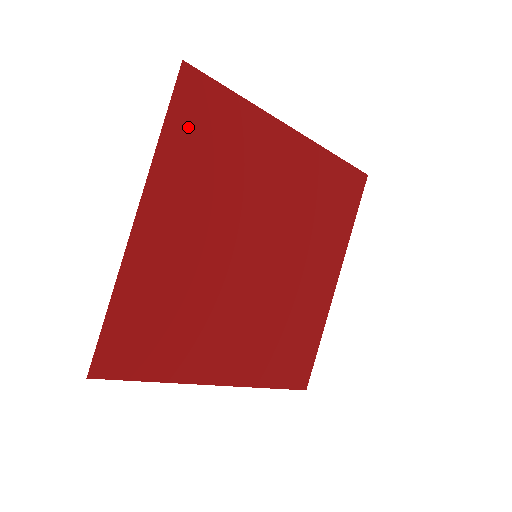
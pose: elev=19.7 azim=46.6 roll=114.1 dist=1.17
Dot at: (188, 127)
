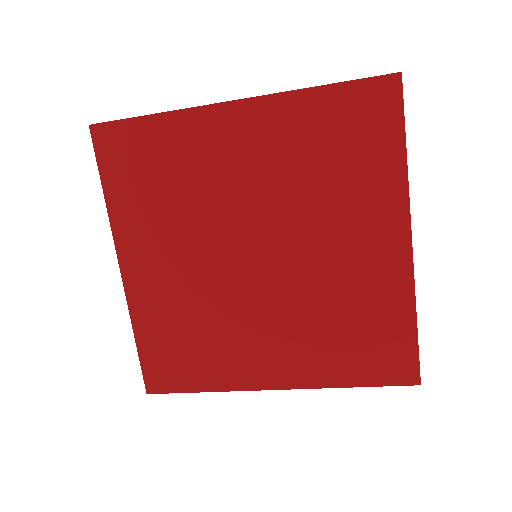
Dot at: (122, 175)
